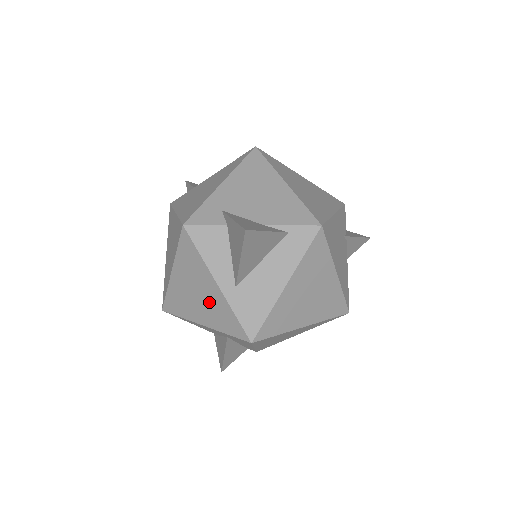
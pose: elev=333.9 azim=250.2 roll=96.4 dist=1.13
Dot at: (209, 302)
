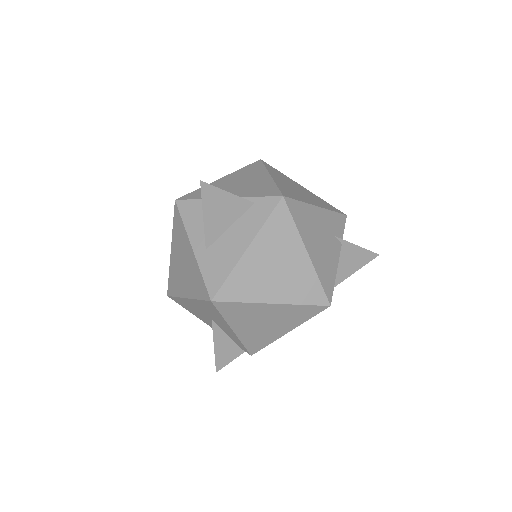
Dot at: (189, 270)
